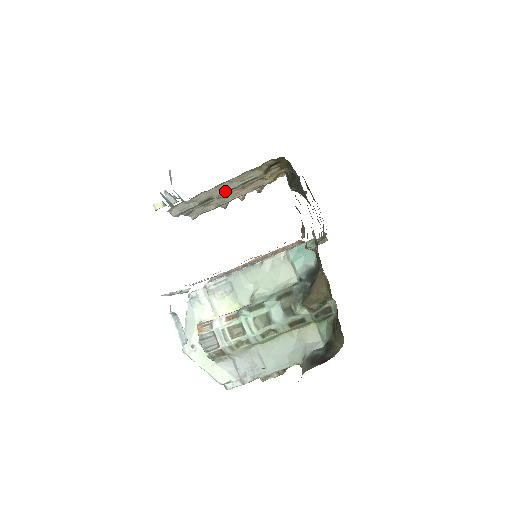
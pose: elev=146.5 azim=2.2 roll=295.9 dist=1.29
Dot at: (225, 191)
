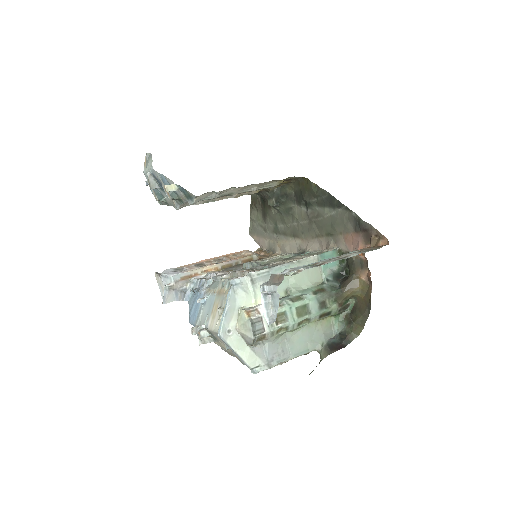
Dot at: (244, 192)
